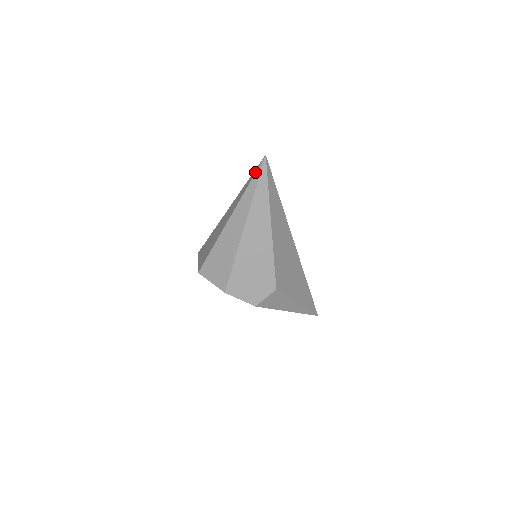
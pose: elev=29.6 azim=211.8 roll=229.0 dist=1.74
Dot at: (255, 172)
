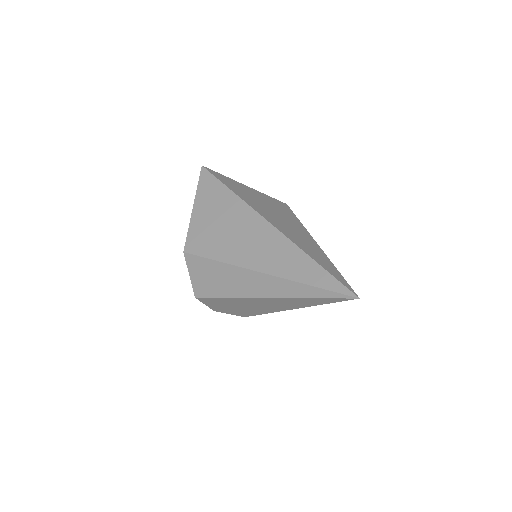
Dot at: (332, 290)
